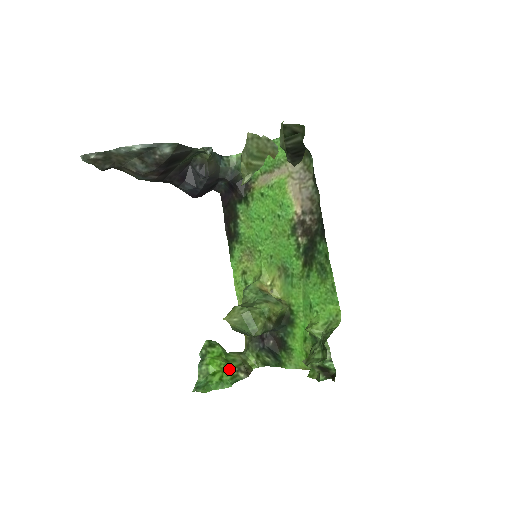
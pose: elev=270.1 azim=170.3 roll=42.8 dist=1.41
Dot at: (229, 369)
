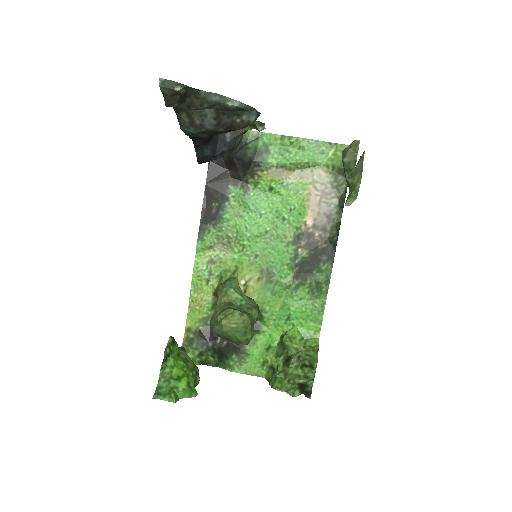
Dot at: (191, 373)
